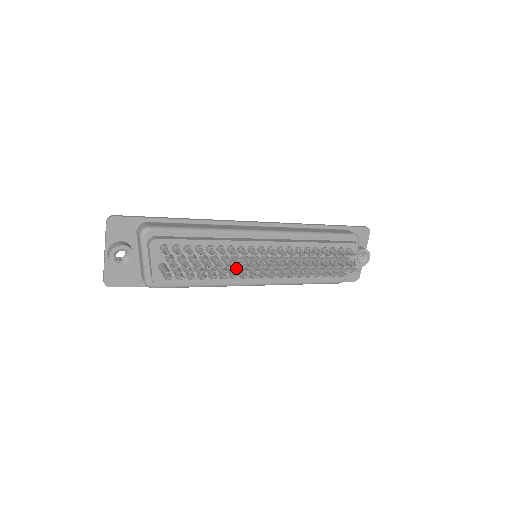
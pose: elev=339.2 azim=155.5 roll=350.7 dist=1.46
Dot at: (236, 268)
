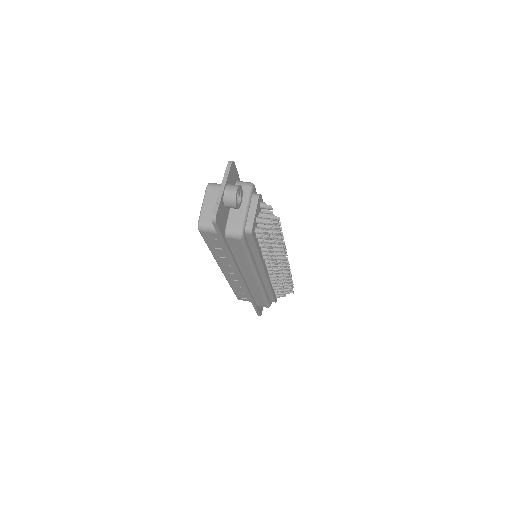
Dot at: occluded
